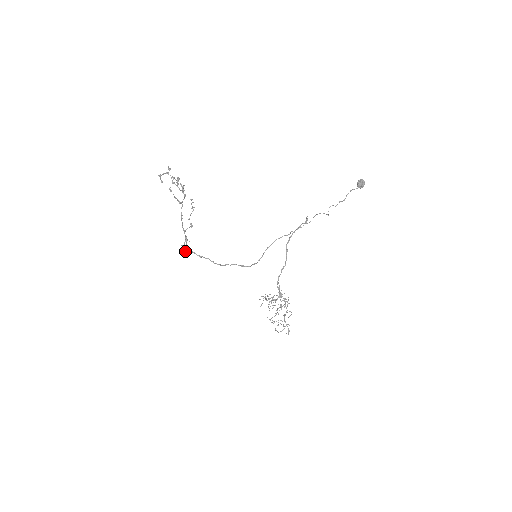
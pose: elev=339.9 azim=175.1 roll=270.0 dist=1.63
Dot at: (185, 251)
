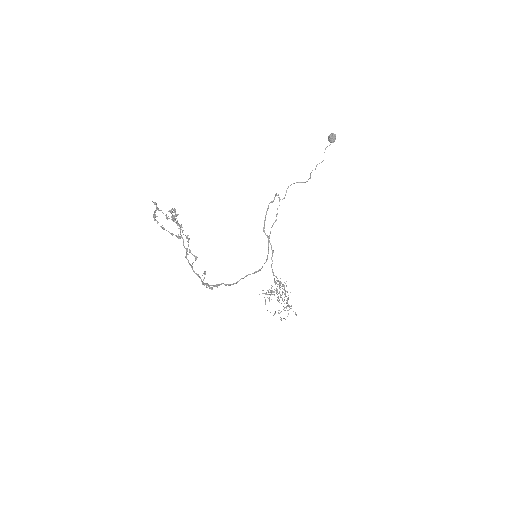
Dot at: (212, 288)
